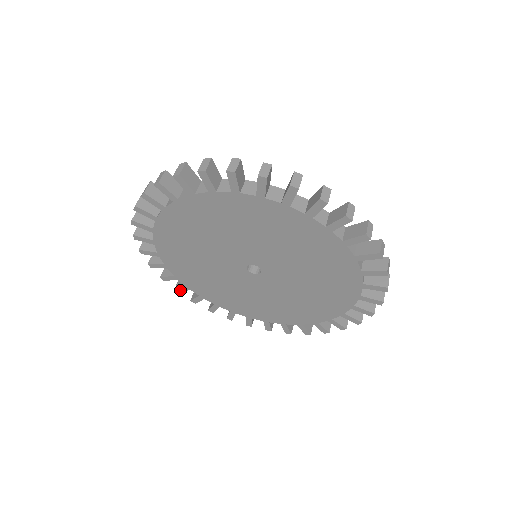
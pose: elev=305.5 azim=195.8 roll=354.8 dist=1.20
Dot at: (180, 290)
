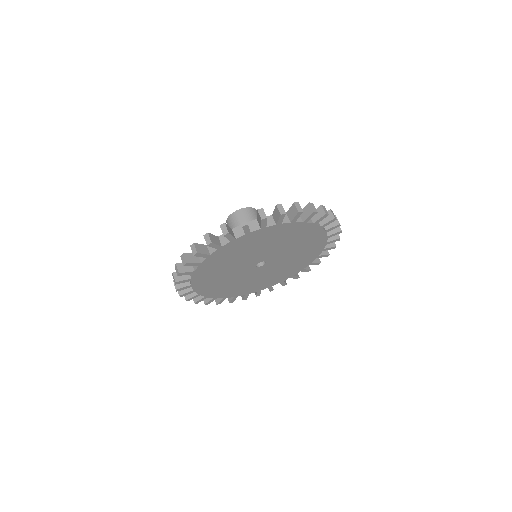
Dot at: (271, 290)
